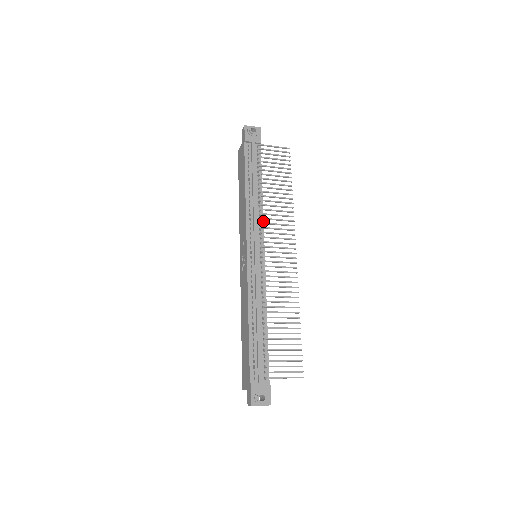
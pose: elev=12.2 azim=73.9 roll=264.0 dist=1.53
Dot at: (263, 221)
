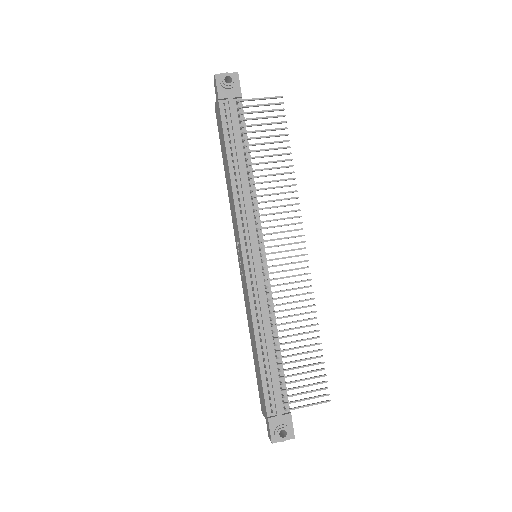
Dot at: (258, 211)
